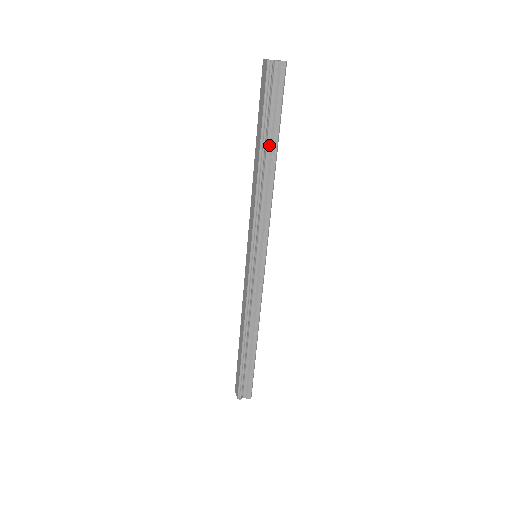
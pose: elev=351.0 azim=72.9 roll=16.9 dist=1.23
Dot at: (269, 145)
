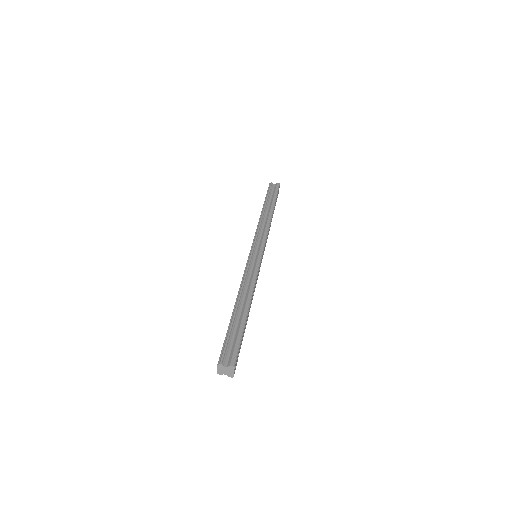
Dot at: occluded
